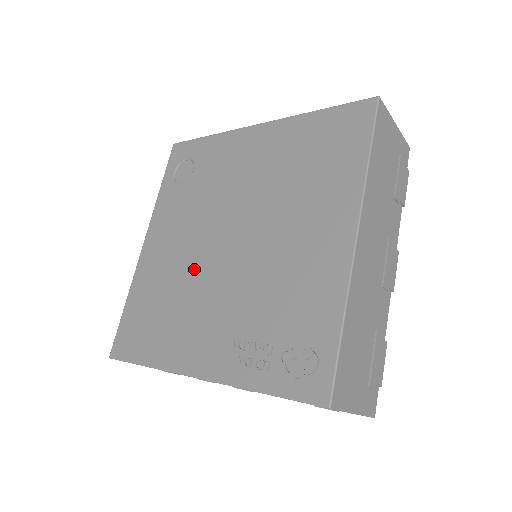
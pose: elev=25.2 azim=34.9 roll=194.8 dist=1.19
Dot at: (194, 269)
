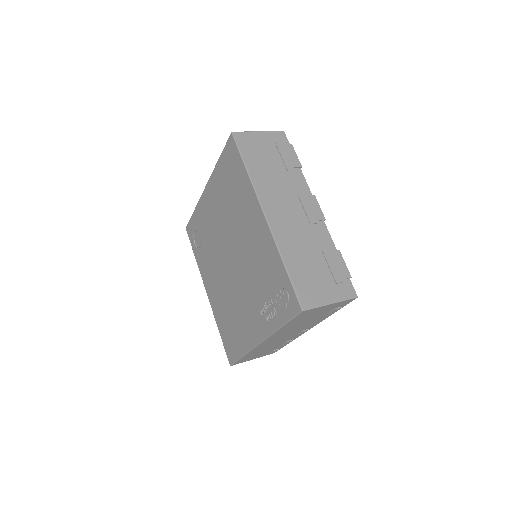
Dot at: (229, 288)
